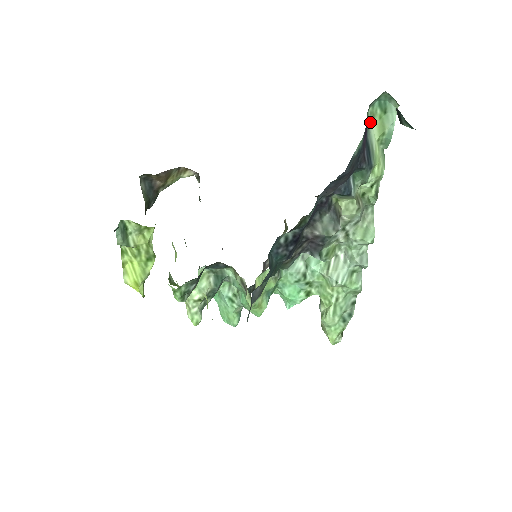
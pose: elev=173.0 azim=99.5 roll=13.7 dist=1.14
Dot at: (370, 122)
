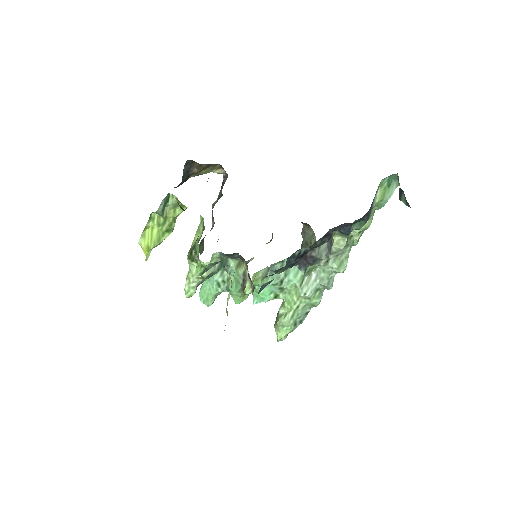
Dot at: (378, 189)
